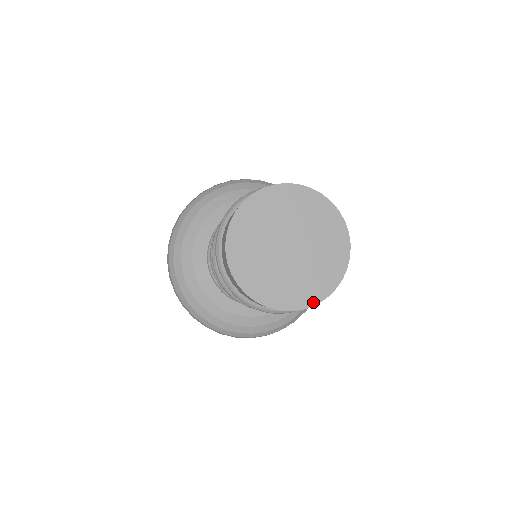
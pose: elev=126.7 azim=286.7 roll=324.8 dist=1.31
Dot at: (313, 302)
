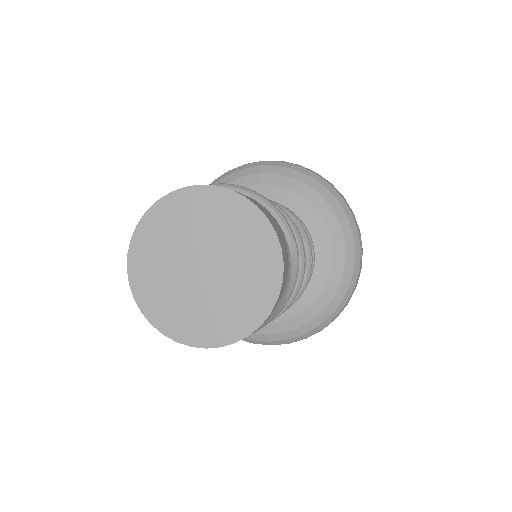
Dot at: (190, 341)
